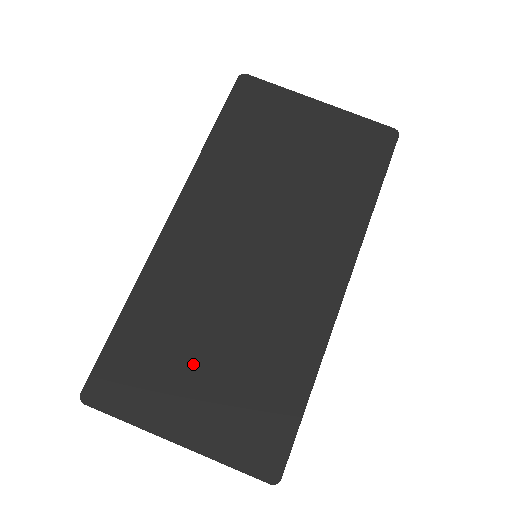
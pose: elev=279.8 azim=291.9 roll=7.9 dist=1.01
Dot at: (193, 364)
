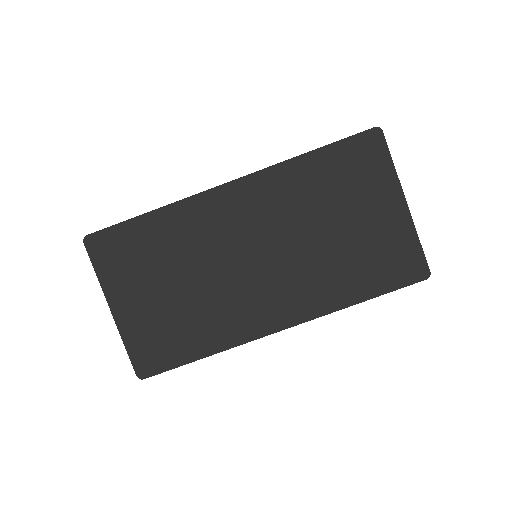
Dot at: (156, 282)
